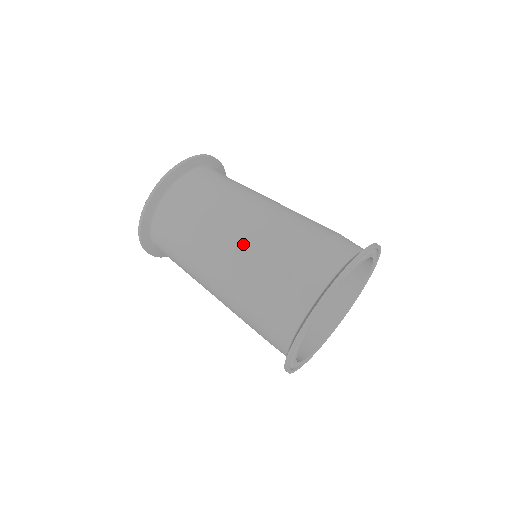
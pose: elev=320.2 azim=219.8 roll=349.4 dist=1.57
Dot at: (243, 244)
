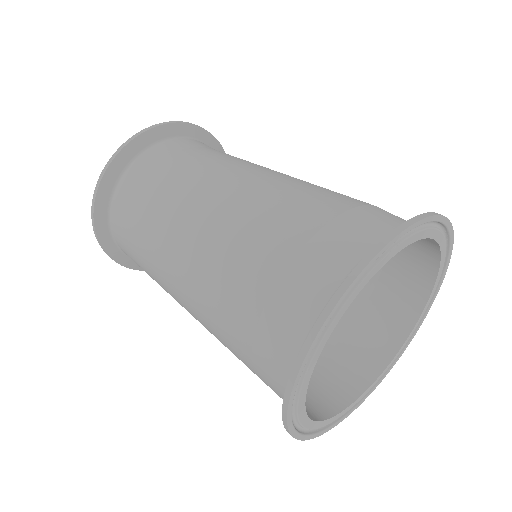
Dot at: (271, 180)
